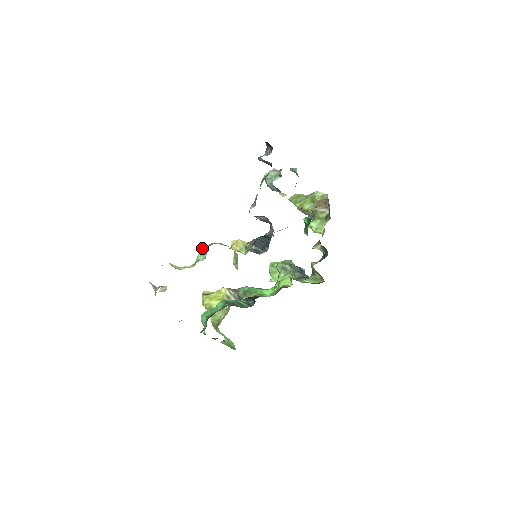
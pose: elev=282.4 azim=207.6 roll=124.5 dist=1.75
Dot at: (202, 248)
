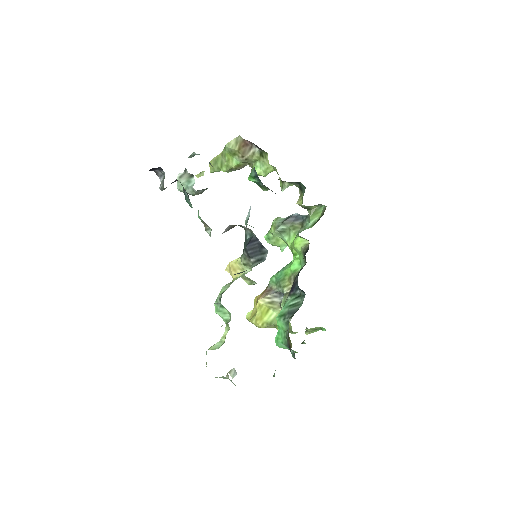
Dot at: (215, 307)
